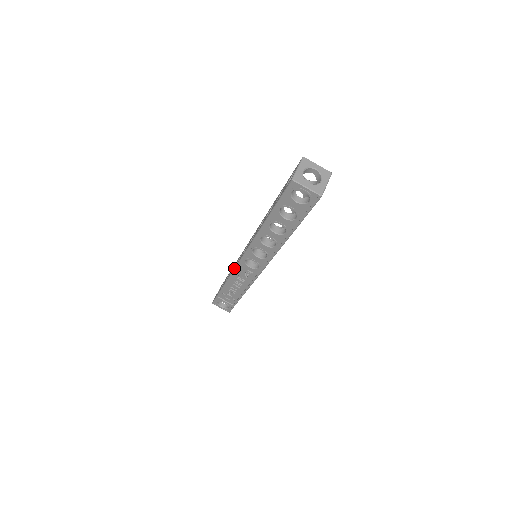
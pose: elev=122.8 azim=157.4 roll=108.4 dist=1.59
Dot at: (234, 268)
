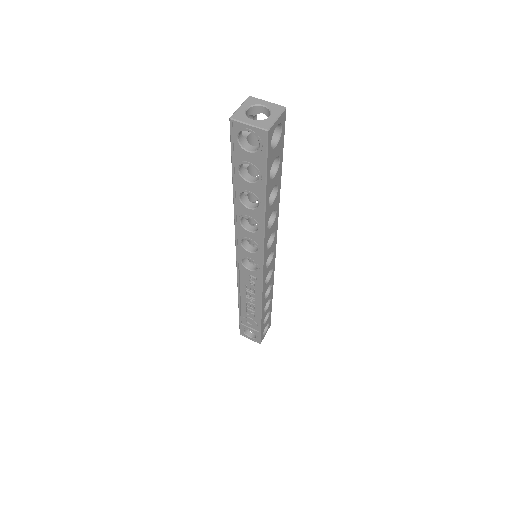
Dot at: occluded
